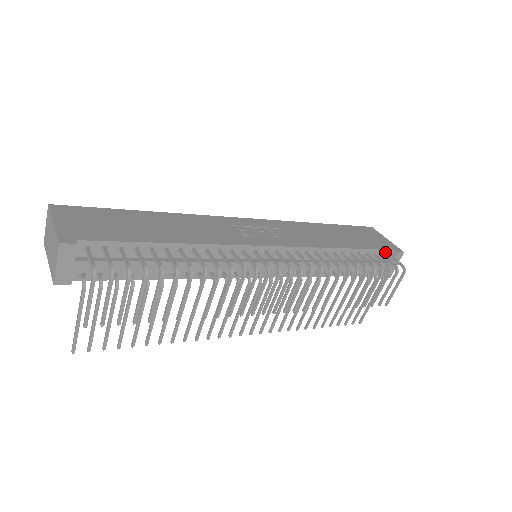
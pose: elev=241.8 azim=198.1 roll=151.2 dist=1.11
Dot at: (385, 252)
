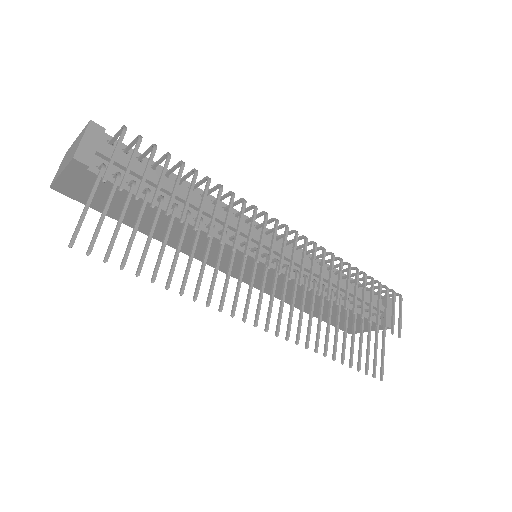
Dot at: (375, 295)
